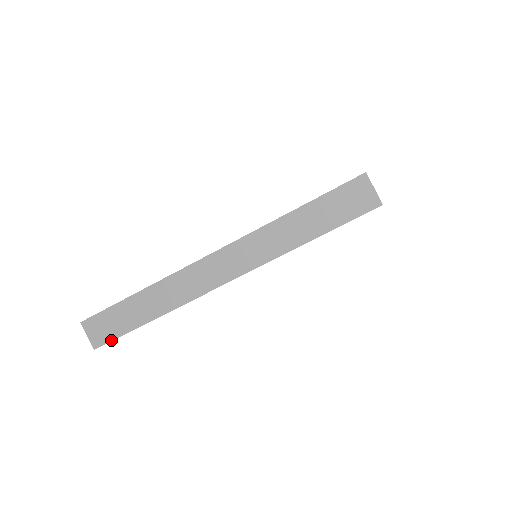
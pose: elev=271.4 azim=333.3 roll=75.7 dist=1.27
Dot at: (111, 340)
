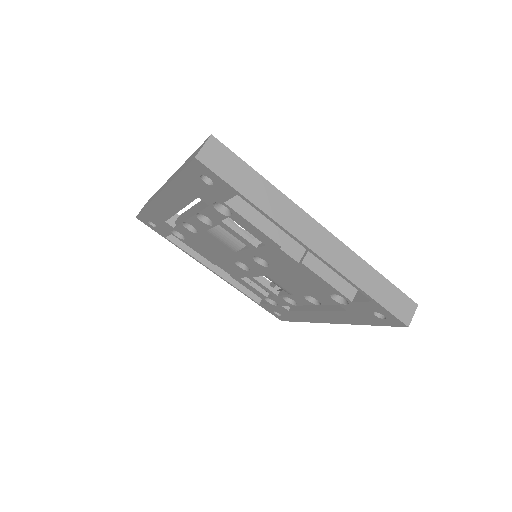
Dot at: (214, 171)
